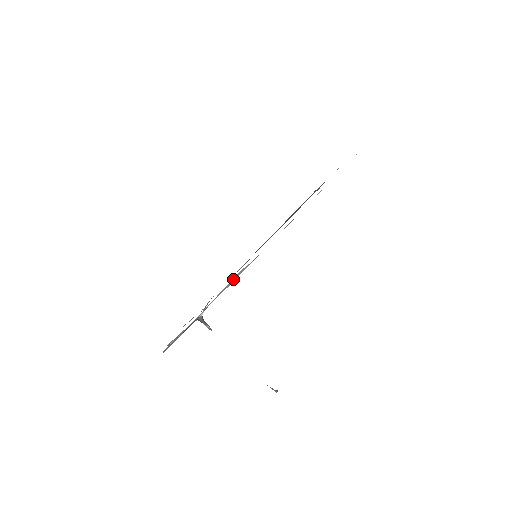
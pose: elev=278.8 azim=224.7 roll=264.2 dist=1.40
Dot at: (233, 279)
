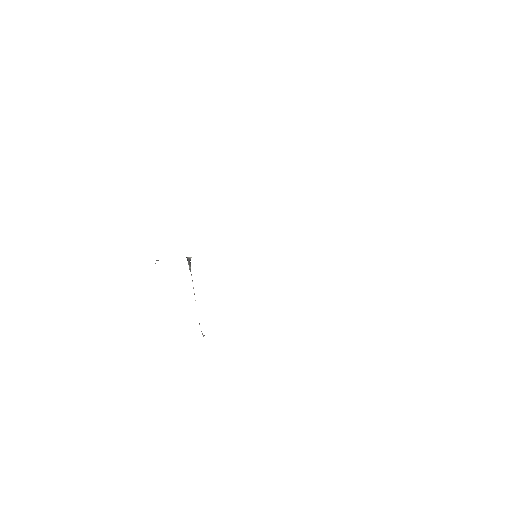
Dot at: occluded
